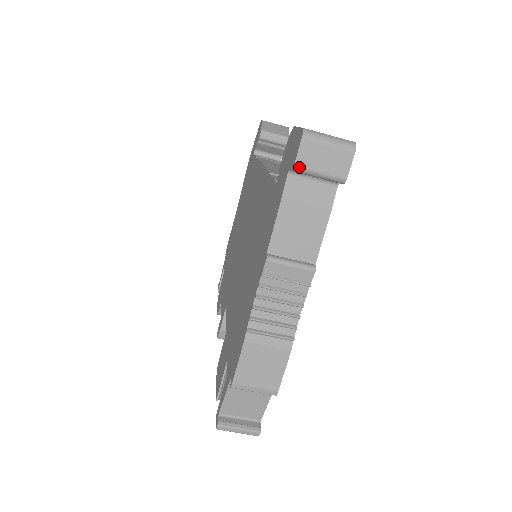
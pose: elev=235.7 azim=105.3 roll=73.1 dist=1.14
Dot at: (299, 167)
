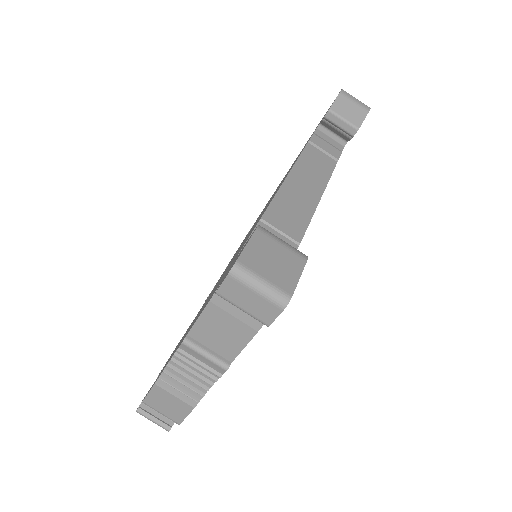
Dot at: (221, 296)
